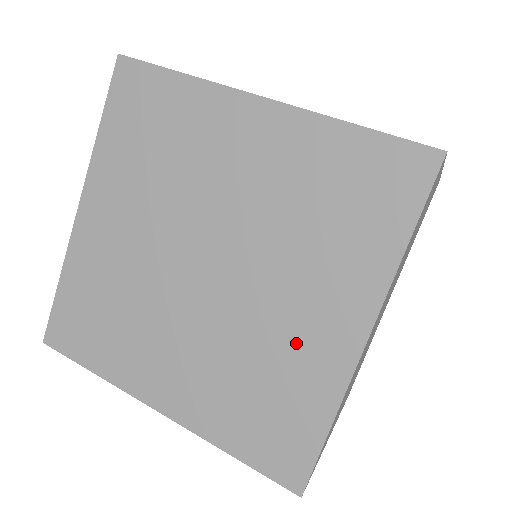
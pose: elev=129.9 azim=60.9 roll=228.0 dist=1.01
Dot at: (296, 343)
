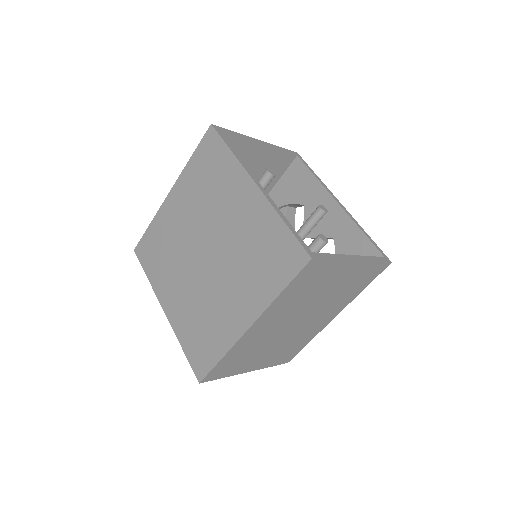
Dot at: (224, 312)
